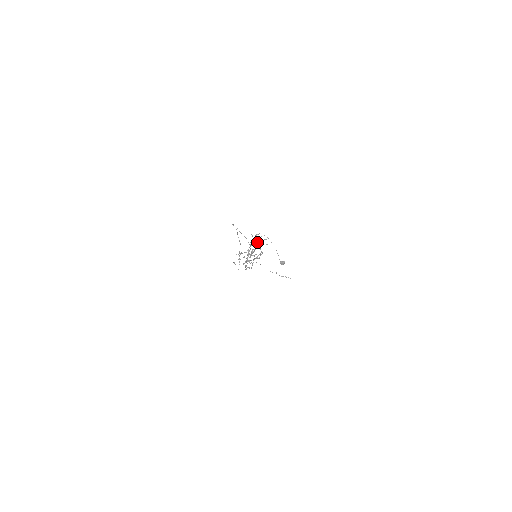
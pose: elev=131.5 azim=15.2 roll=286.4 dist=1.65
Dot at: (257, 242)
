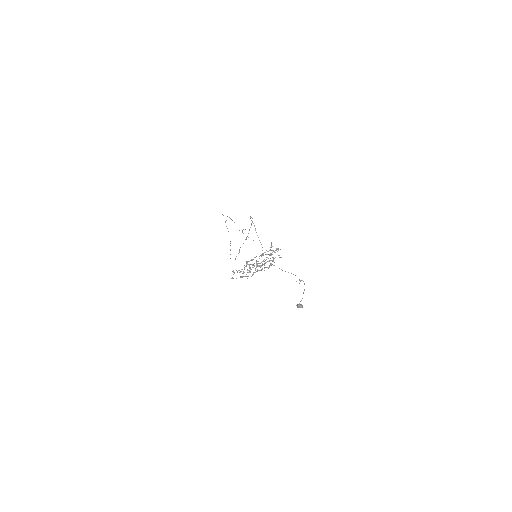
Dot at: occluded
